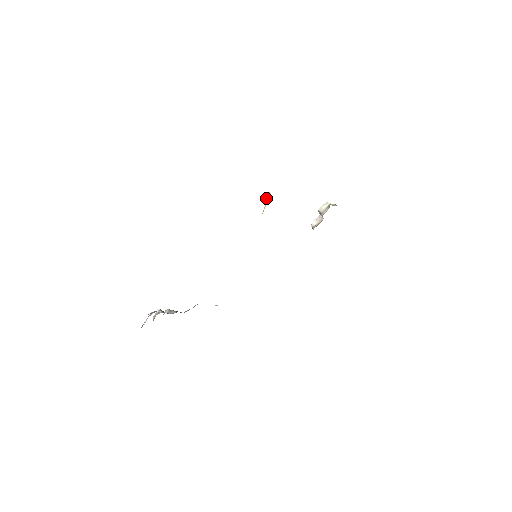
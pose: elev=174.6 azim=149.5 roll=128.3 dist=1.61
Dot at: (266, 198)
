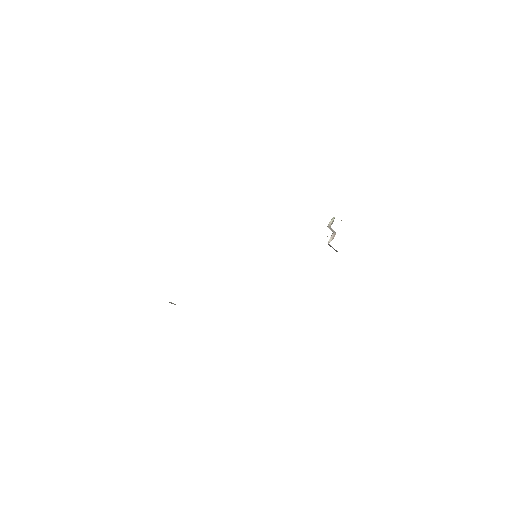
Dot at: occluded
